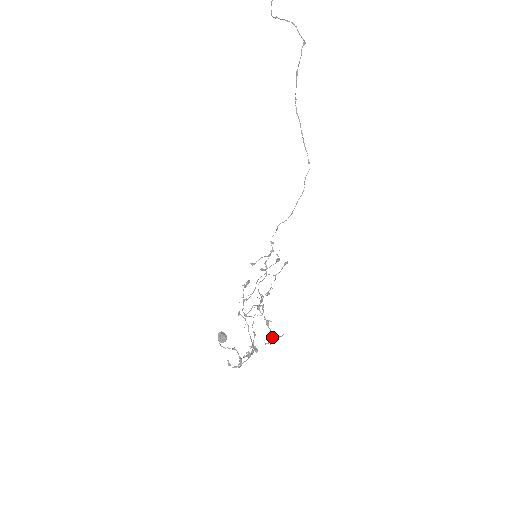
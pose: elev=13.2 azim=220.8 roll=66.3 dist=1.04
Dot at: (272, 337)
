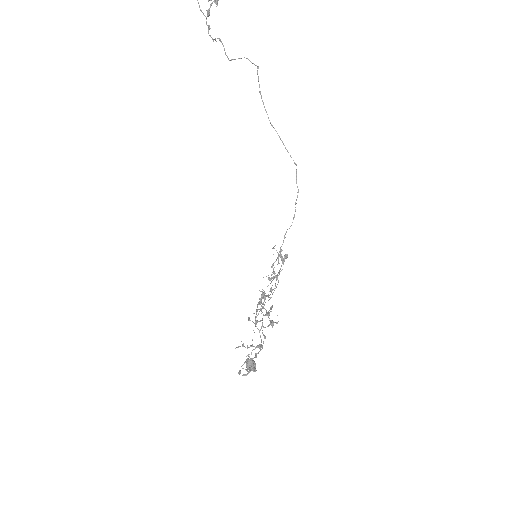
Dot at: (271, 325)
